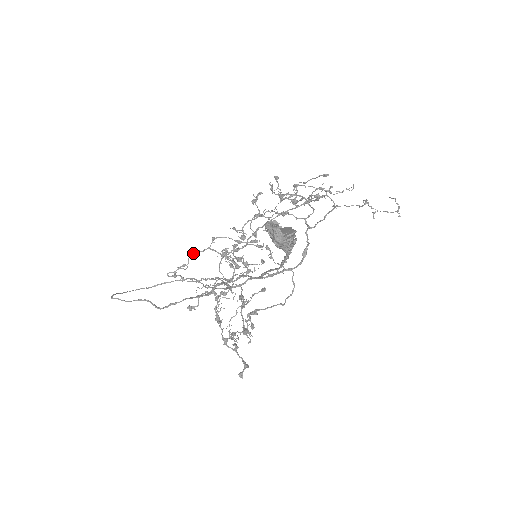
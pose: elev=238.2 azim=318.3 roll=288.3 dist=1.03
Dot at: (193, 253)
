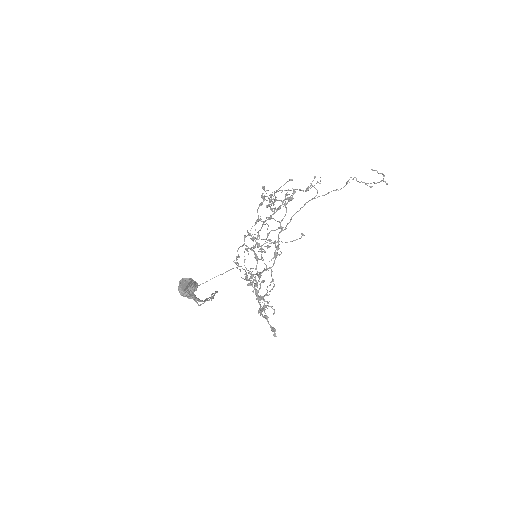
Dot at: (238, 248)
